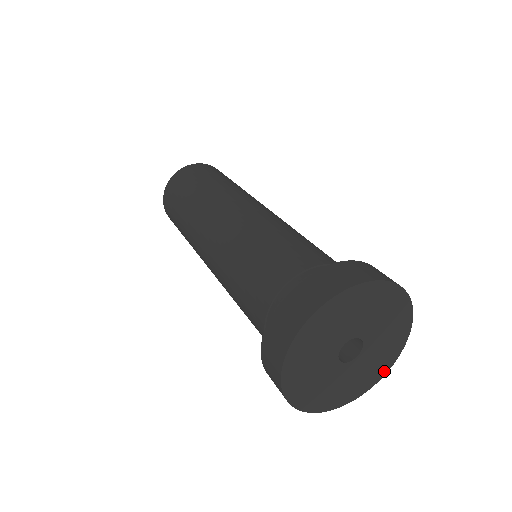
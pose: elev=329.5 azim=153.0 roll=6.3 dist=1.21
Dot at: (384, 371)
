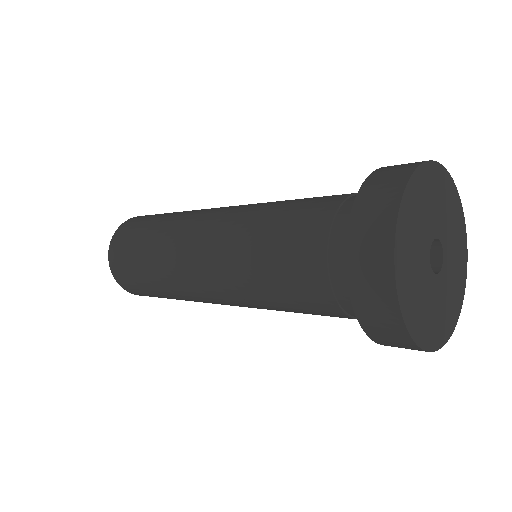
Dot at: (464, 281)
